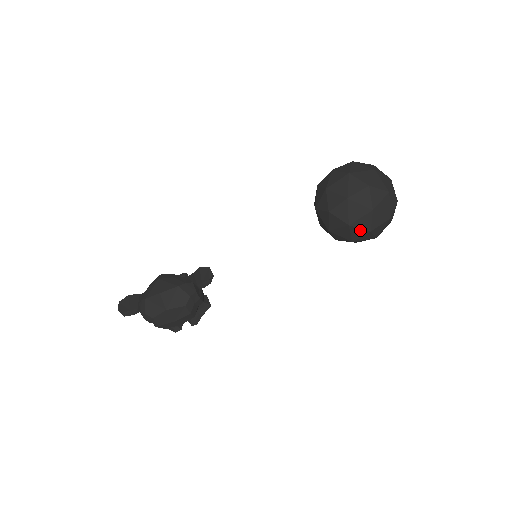
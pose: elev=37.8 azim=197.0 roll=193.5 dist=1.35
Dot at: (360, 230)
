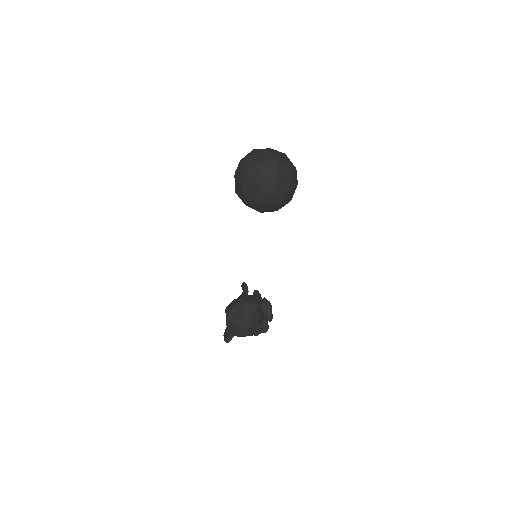
Dot at: (267, 199)
